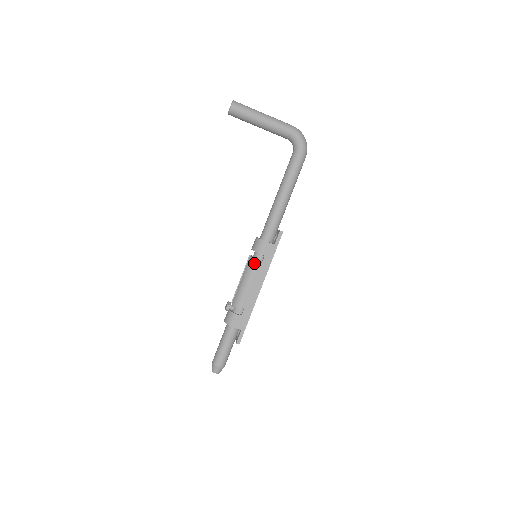
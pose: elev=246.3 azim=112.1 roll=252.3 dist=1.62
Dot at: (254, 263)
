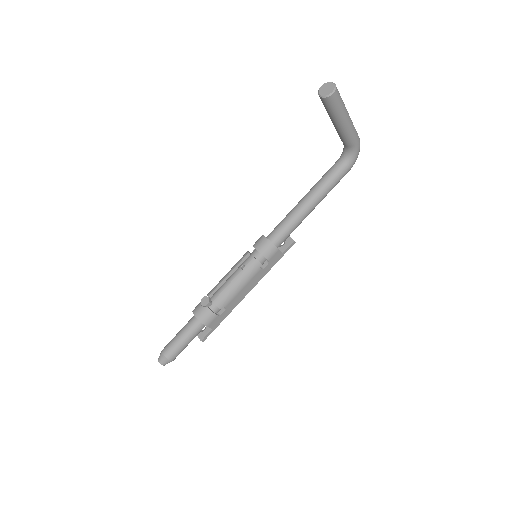
Dot at: (257, 268)
